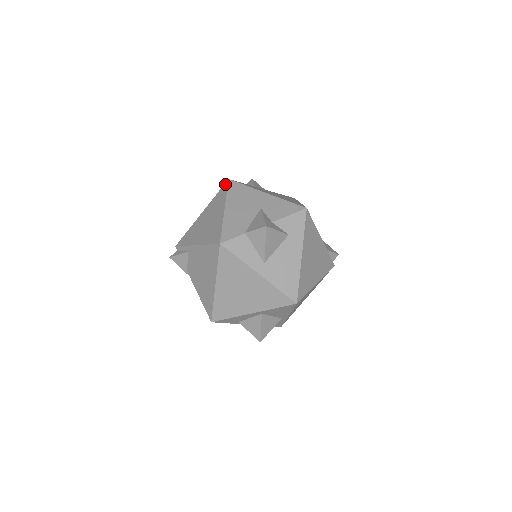
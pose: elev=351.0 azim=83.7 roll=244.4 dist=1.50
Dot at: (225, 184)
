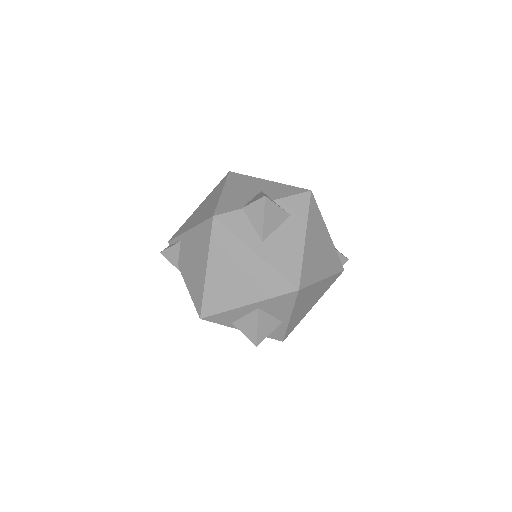
Dot at: (225, 176)
